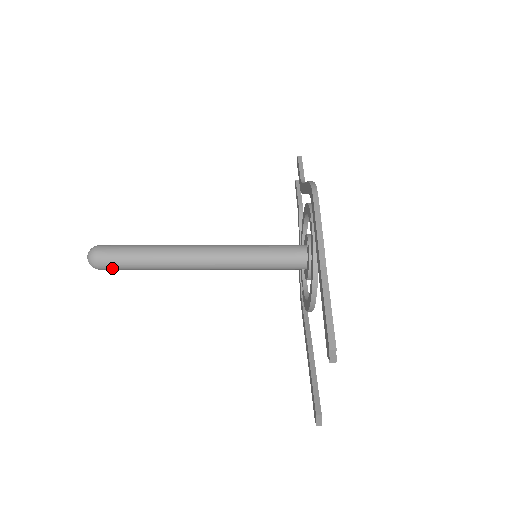
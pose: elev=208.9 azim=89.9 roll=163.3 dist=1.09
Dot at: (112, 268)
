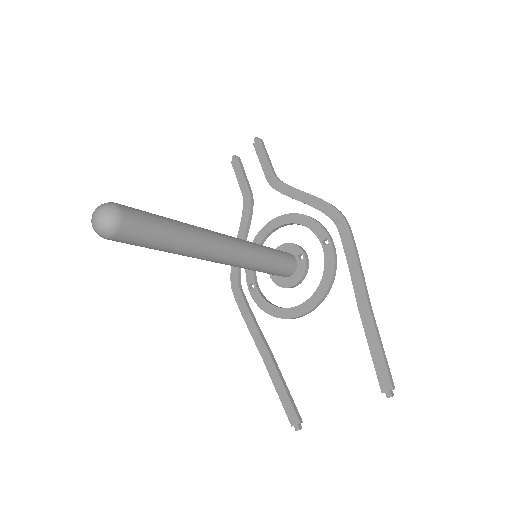
Dot at: (128, 242)
